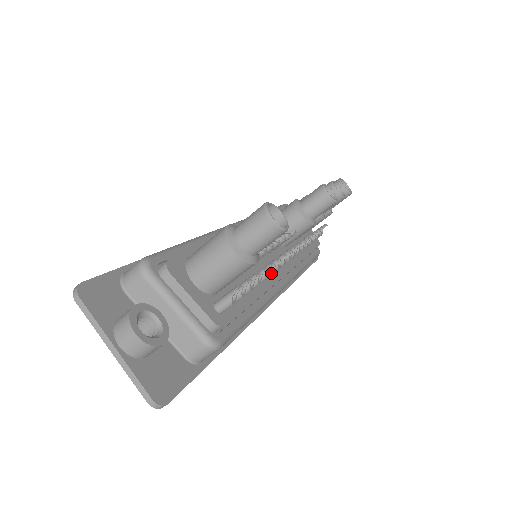
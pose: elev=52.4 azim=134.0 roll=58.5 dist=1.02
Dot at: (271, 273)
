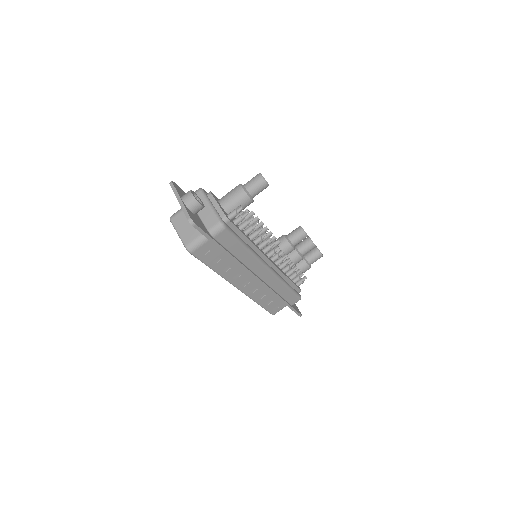
Dot at: (260, 239)
